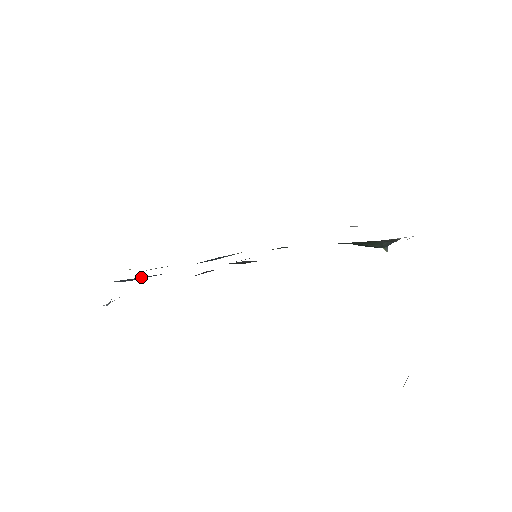
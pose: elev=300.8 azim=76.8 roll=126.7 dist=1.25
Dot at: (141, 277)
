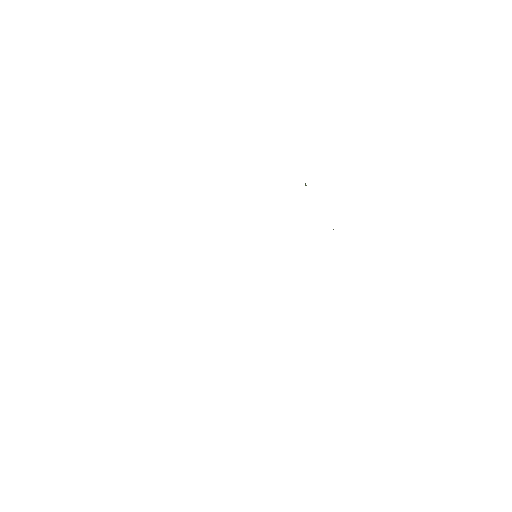
Dot at: occluded
